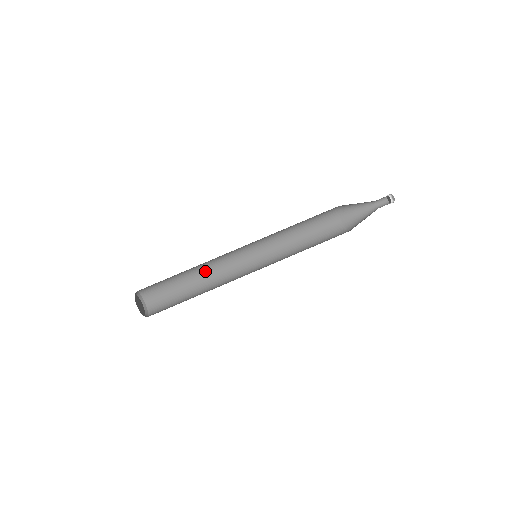
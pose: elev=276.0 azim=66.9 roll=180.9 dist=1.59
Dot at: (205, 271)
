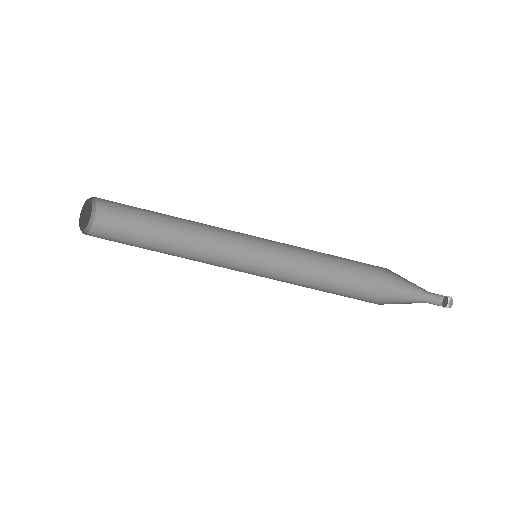
Dot at: (189, 221)
